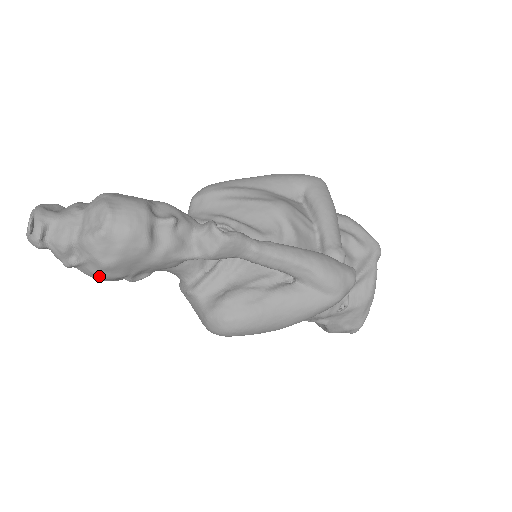
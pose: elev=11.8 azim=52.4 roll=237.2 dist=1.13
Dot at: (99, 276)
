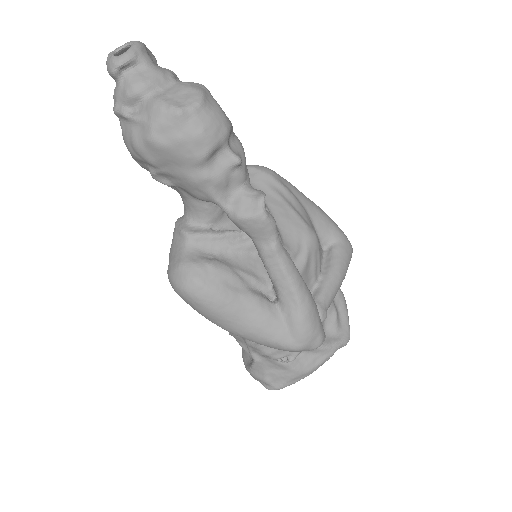
Dot at: (135, 144)
